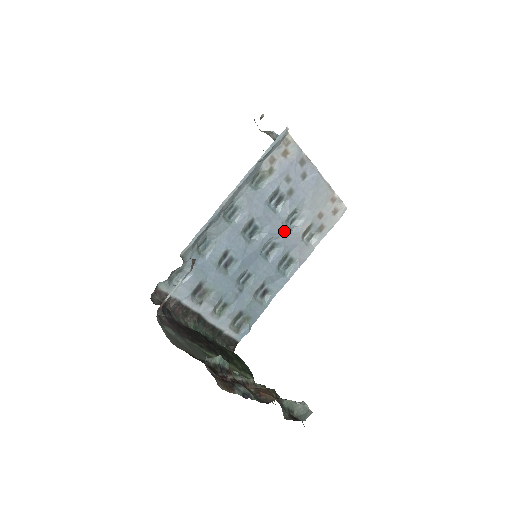
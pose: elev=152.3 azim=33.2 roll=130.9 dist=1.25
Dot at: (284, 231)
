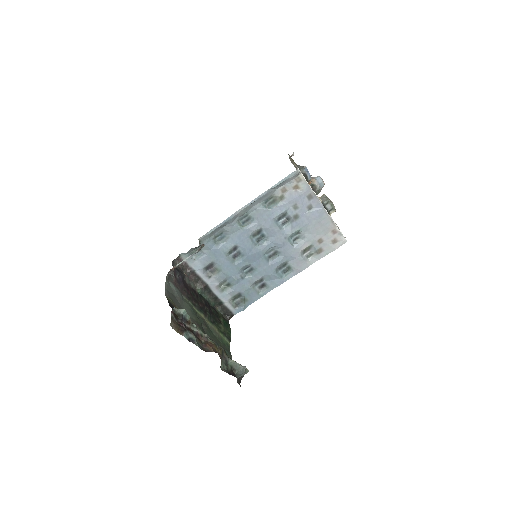
Dot at: (286, 244)
